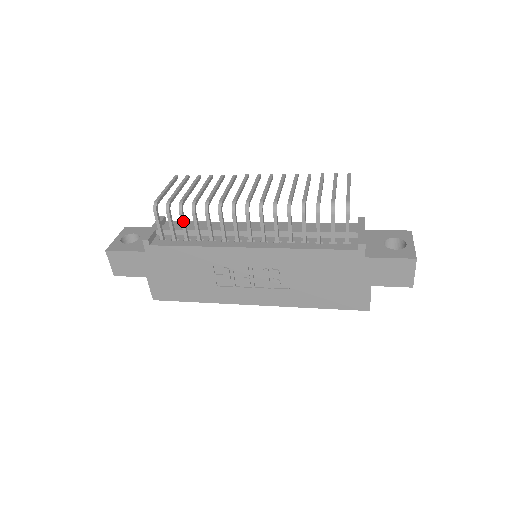
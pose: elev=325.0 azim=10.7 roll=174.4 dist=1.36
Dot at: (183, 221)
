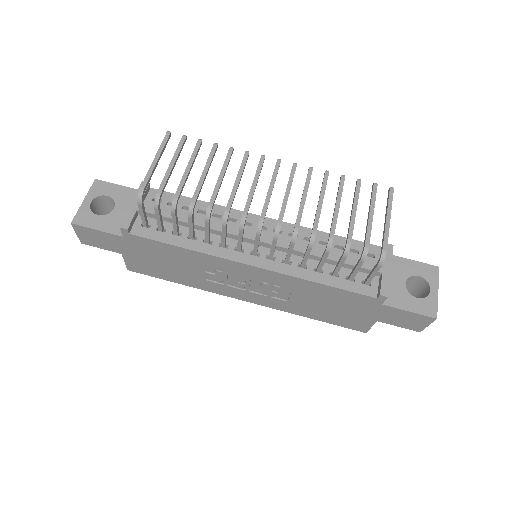
Dot at: (175, 220)
